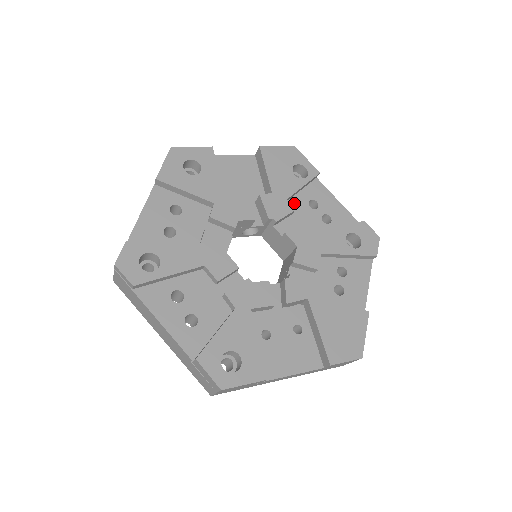
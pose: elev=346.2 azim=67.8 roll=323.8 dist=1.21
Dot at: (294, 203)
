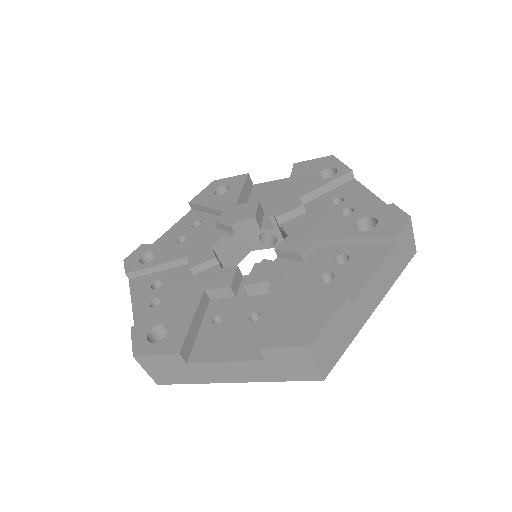
Dot at: (314, 203)
